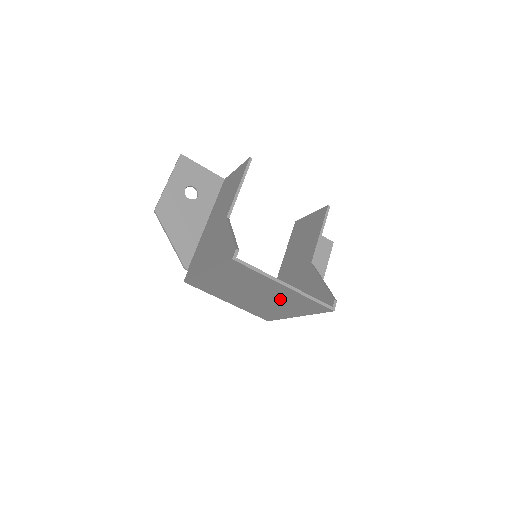
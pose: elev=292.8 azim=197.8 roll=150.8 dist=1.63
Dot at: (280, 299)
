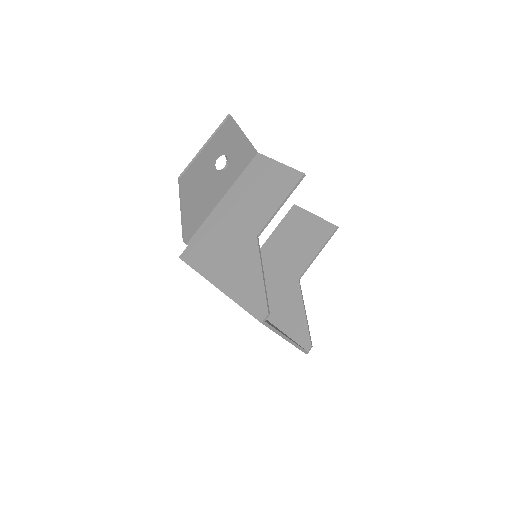
Dot at: occluded
